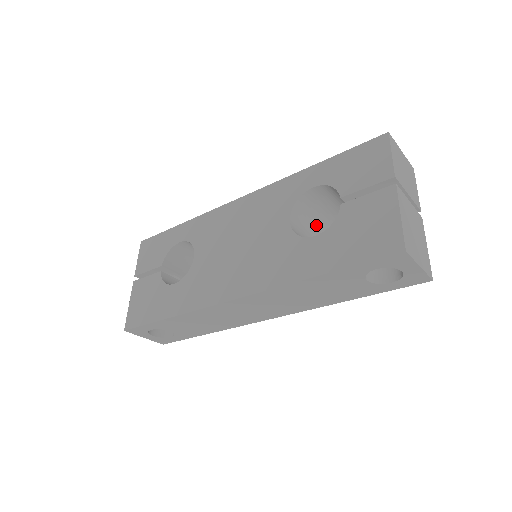
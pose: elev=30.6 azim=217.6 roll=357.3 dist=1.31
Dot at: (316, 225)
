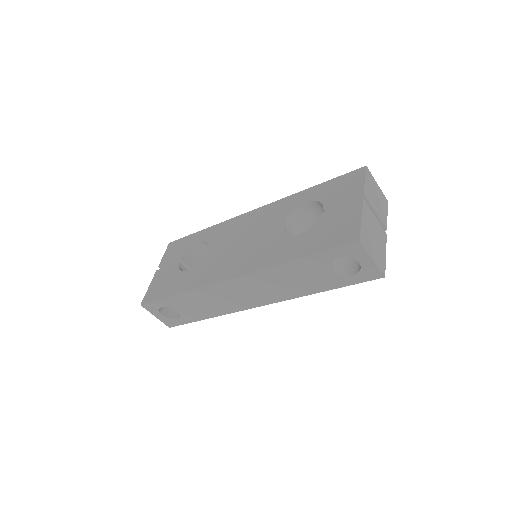
Dot at: occluded
